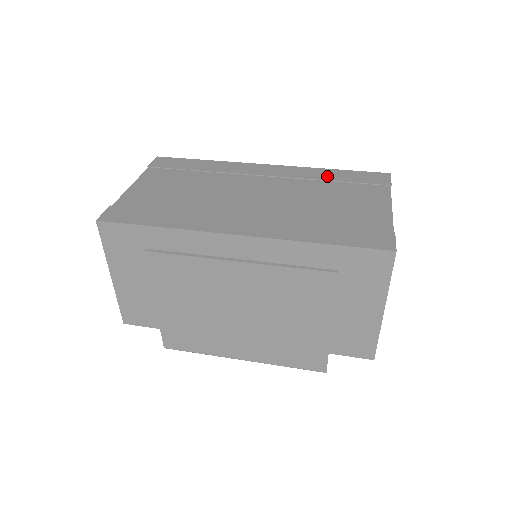
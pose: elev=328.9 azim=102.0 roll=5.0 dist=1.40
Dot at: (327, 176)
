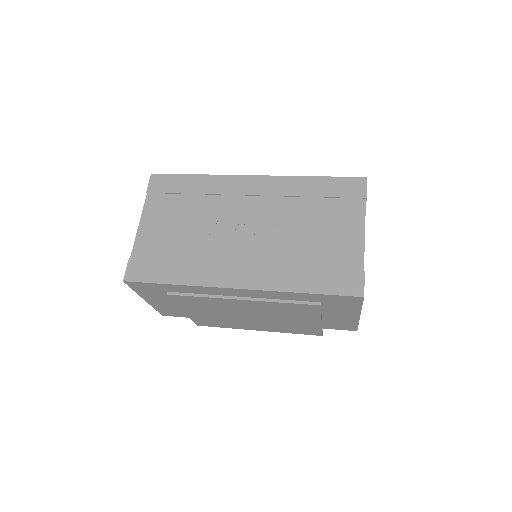
Dot at: (309, 190)
